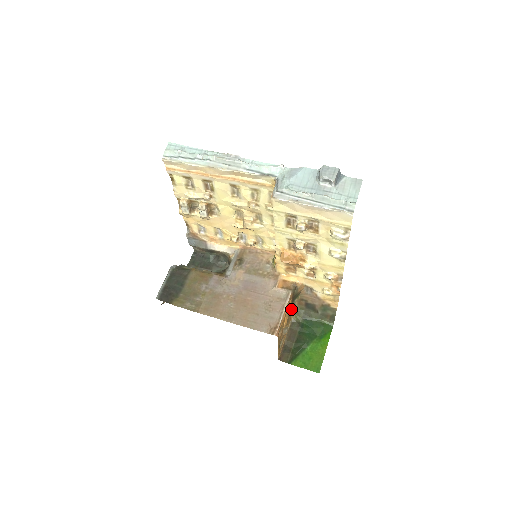
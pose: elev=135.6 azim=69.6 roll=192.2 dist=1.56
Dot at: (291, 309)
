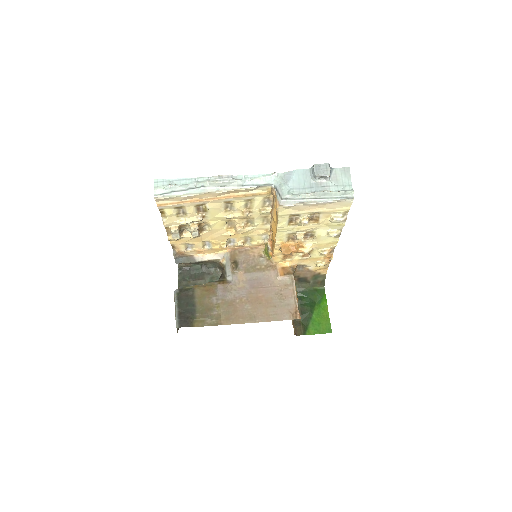
Dot at: occluded
